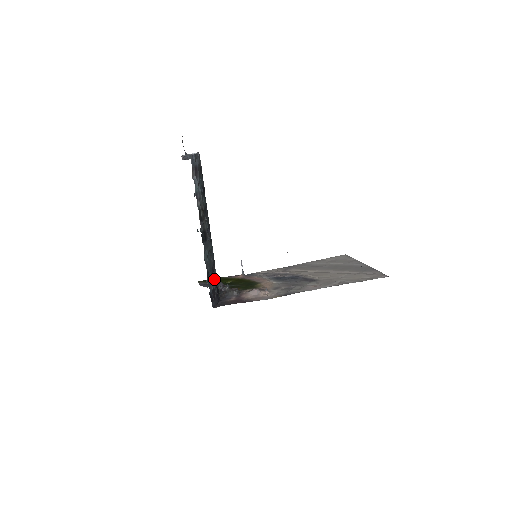
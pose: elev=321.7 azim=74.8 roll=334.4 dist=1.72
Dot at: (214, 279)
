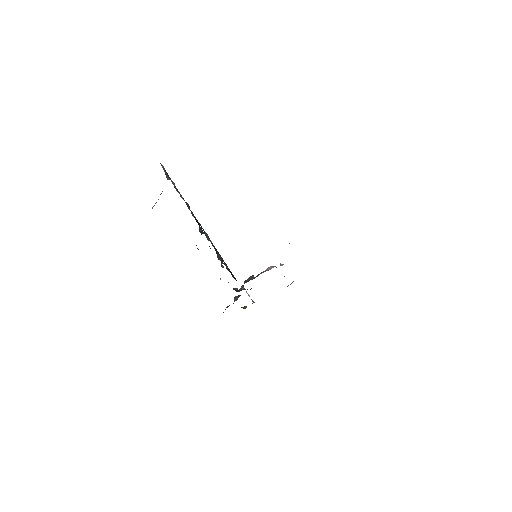
Dot at: occluded
